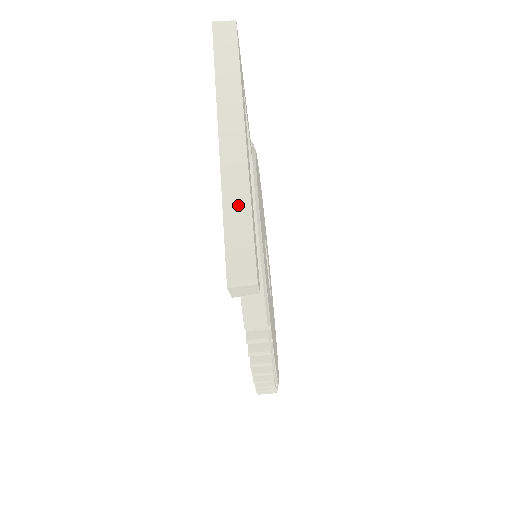
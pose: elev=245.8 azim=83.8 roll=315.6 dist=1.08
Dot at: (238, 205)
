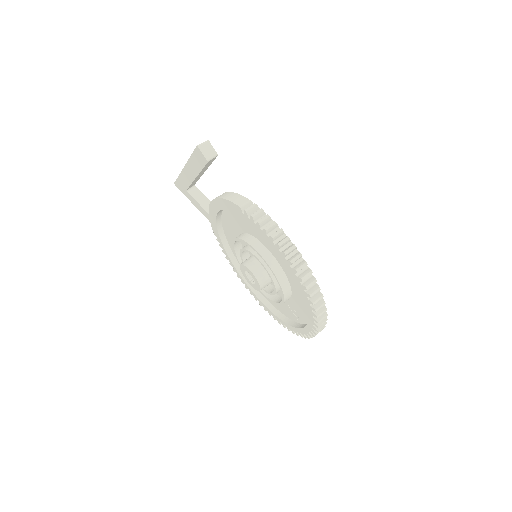
Dot at: occluded
